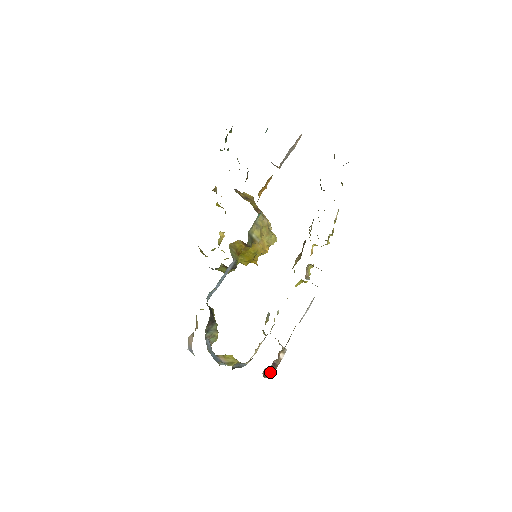
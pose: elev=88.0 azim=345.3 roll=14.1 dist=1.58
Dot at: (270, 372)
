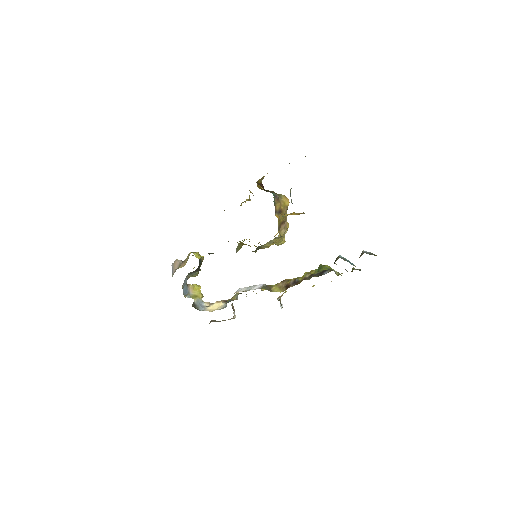
Dot at: (216, 321)
